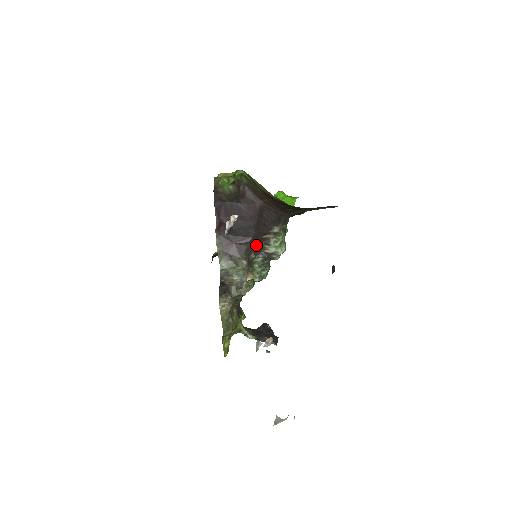
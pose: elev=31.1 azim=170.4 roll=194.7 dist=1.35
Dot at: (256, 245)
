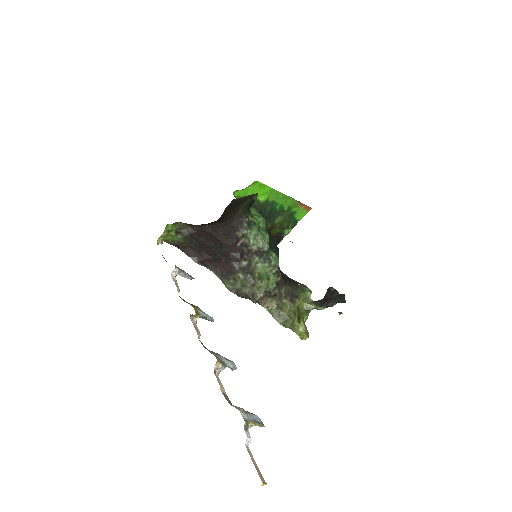
Dot at: (239, 255)
